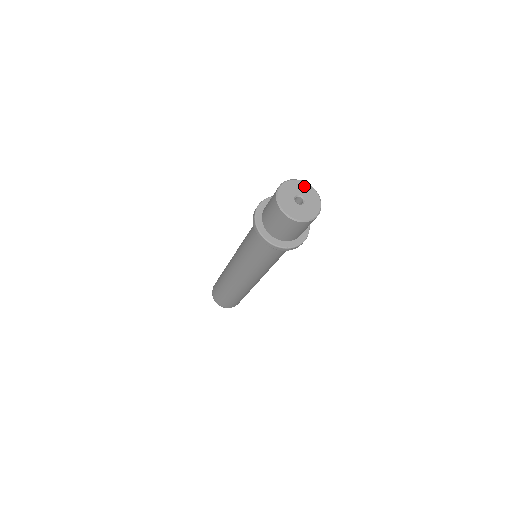
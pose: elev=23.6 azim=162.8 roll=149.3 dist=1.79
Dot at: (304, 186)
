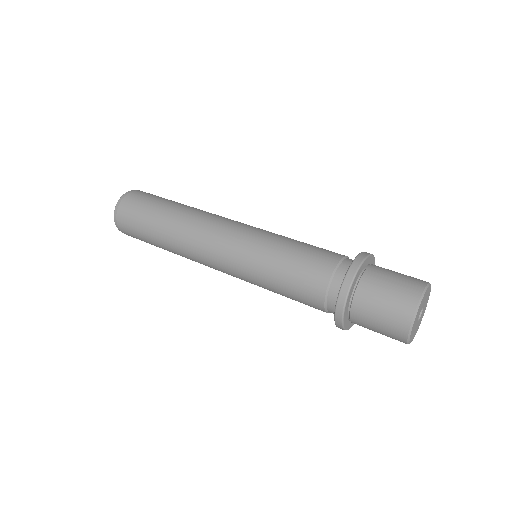
Dot at: (427, 293)
